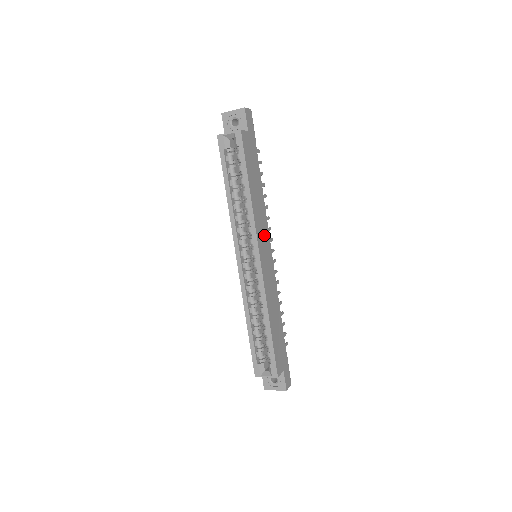
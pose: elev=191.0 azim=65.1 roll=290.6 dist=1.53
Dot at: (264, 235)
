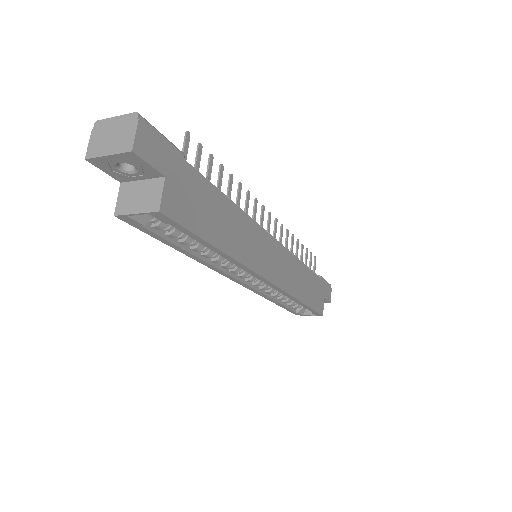
Dot at: (260, 246)
